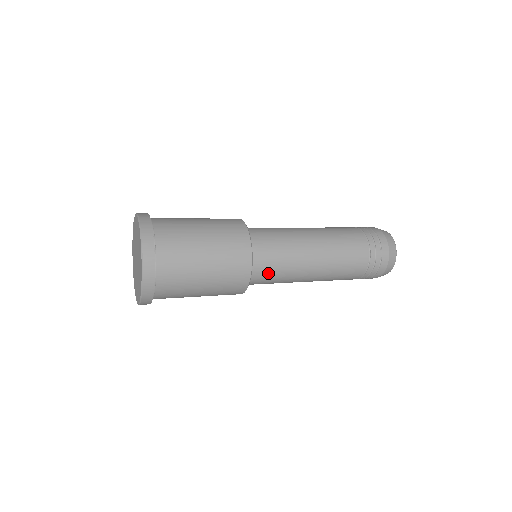
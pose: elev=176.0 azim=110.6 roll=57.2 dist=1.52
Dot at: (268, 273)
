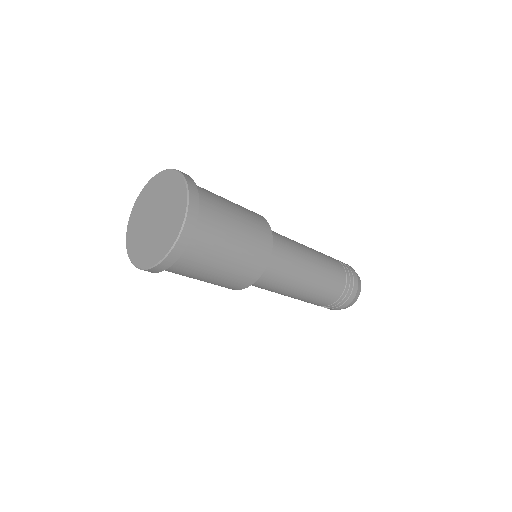
Dot at: (279, 241)
